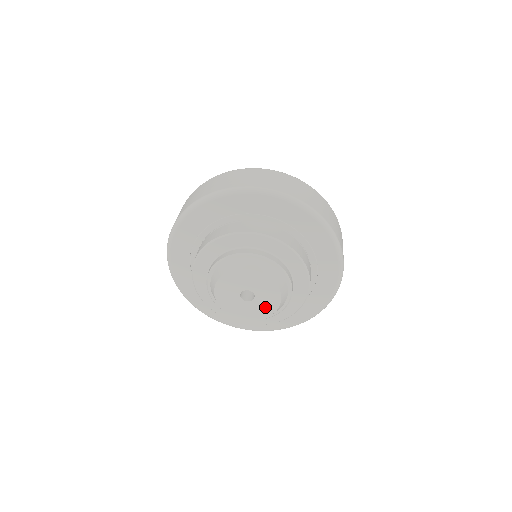
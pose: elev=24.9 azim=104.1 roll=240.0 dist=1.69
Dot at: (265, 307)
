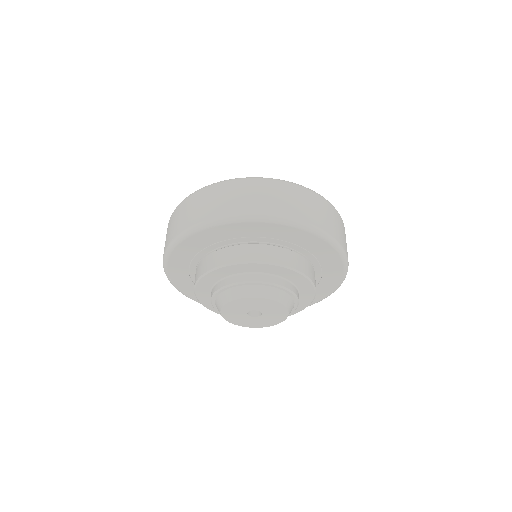
Dot at: (267, 321)
